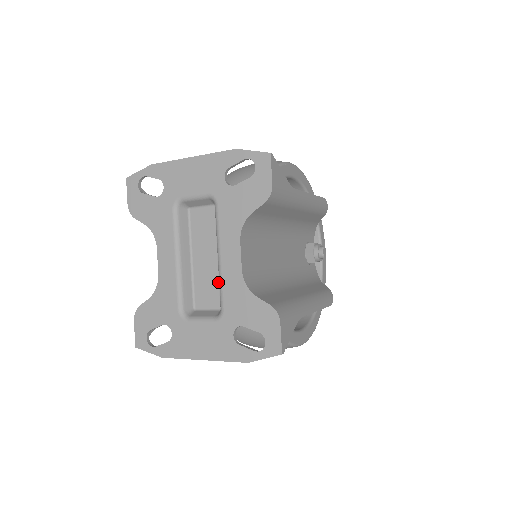
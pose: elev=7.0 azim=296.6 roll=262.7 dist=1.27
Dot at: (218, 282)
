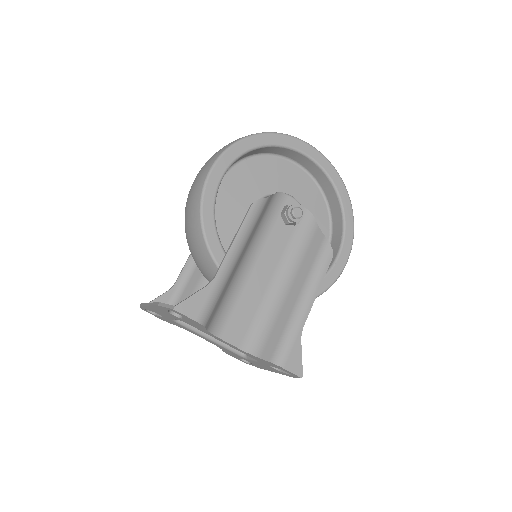
Dot at: occluded
